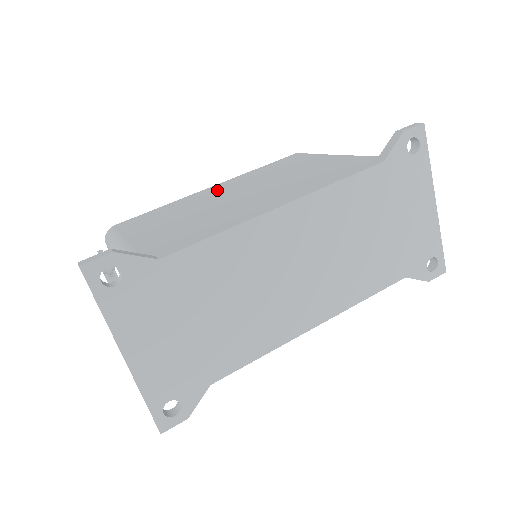
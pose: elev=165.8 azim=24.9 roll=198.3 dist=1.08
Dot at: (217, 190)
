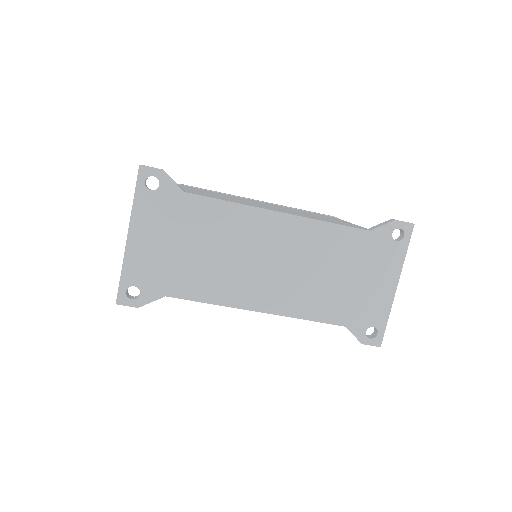
Dot at: occluded
